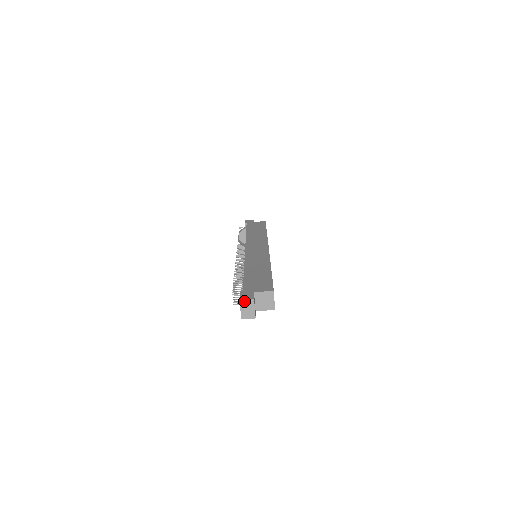
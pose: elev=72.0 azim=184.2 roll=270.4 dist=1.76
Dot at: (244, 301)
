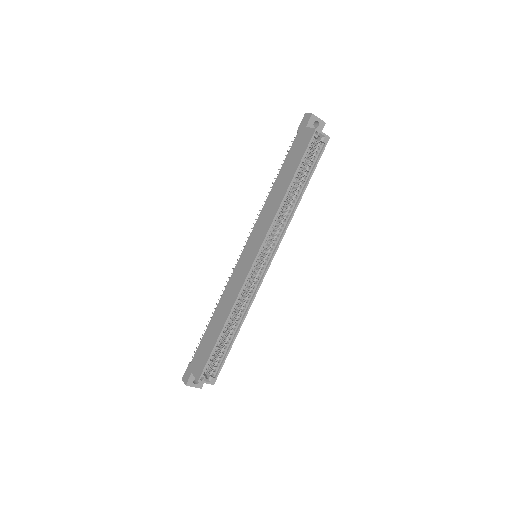
Dot at: (184, 381)
